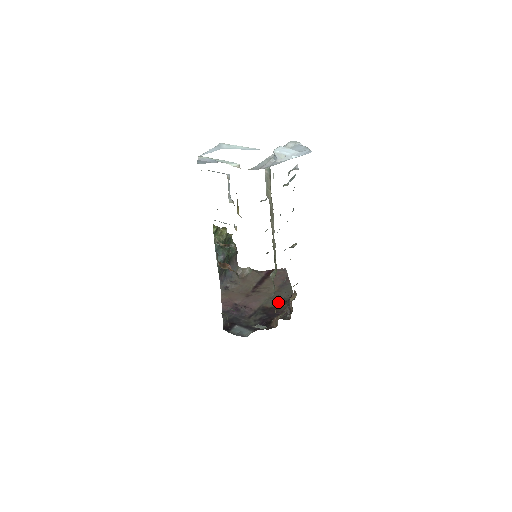
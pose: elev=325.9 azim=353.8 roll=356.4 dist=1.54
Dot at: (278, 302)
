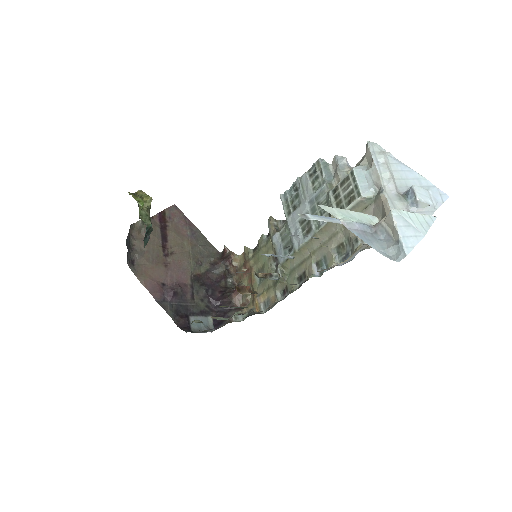
Dot at: (206, 263)
